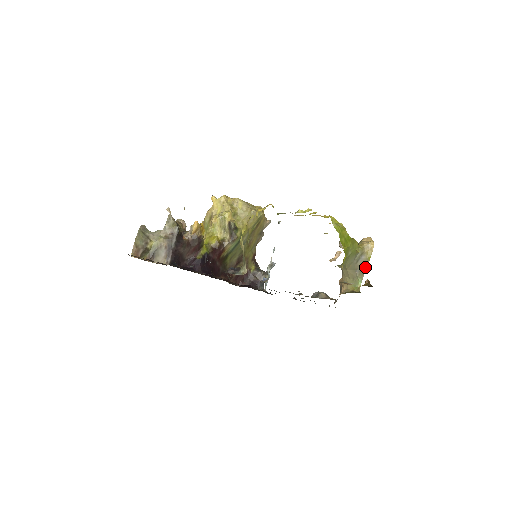
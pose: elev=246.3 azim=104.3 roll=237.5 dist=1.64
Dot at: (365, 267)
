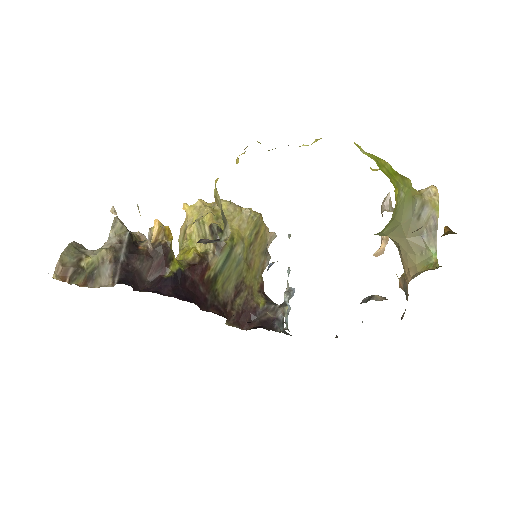
Dot at: (434, 226)
